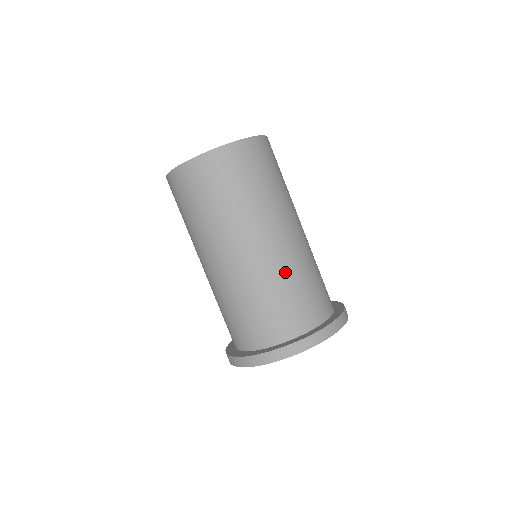
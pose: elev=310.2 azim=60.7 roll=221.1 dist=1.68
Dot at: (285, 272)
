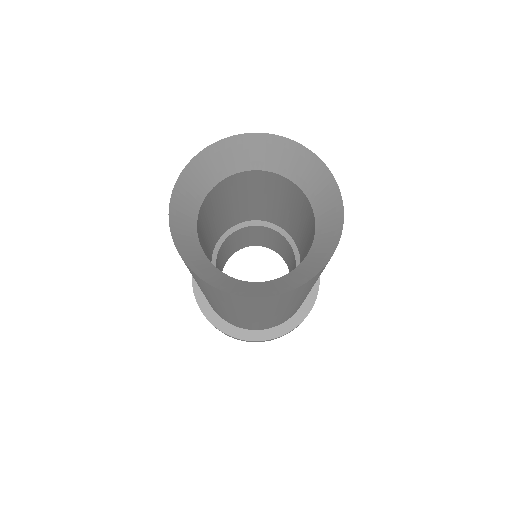
Dot at: occluded
